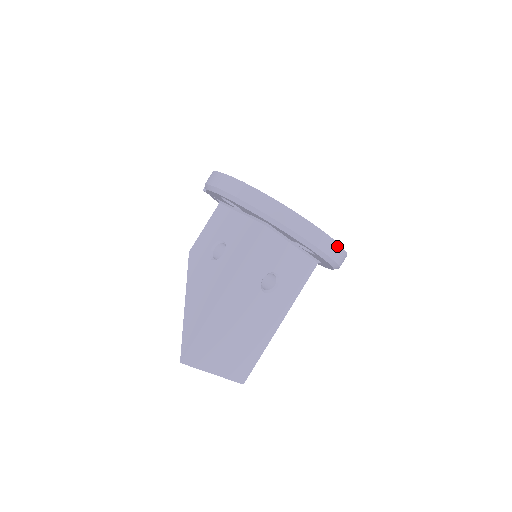
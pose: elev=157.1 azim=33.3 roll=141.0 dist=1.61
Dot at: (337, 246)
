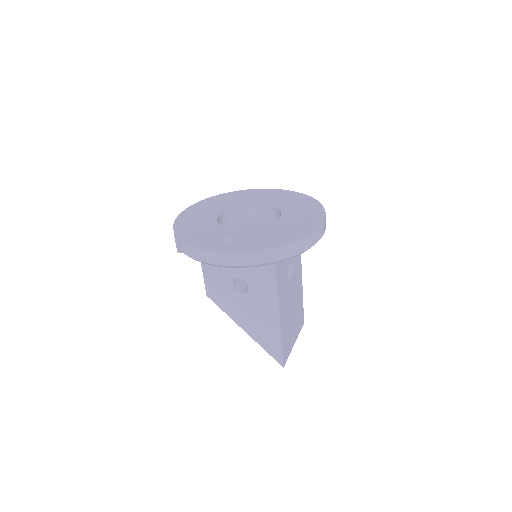
Dot at: (325, 219)
